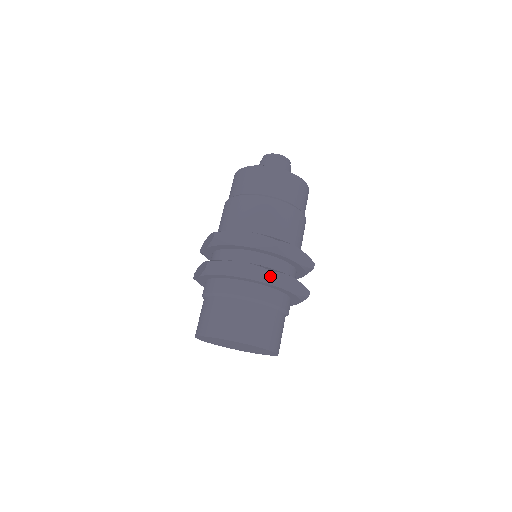
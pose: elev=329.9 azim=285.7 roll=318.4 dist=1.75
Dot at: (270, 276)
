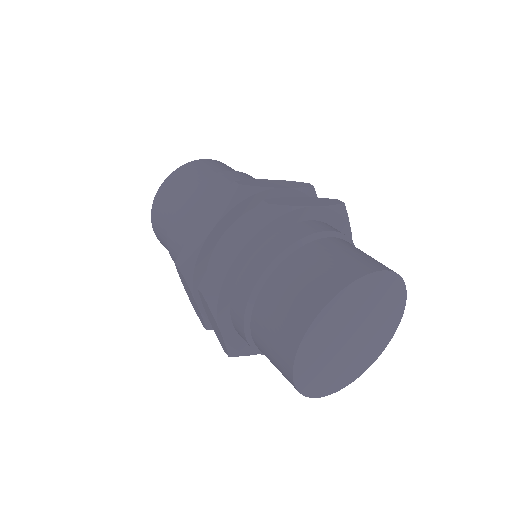
Dot at: (343, 202)
